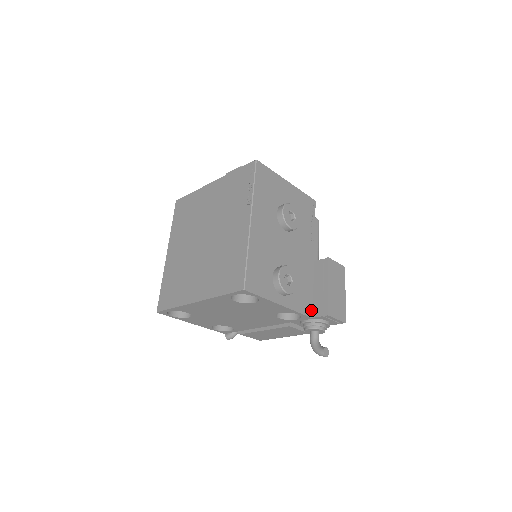
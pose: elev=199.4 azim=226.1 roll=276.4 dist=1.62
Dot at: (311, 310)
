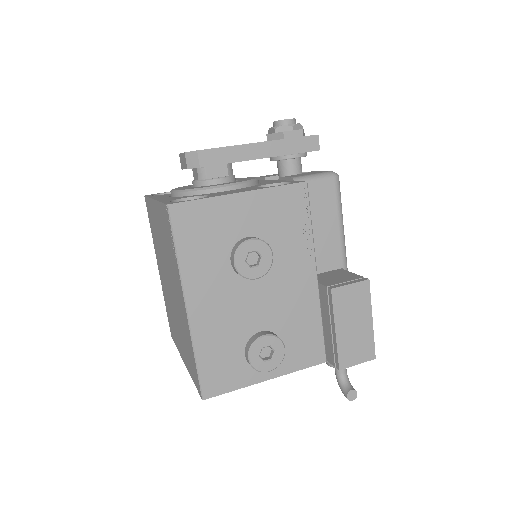
Dot at: (322, 353)
